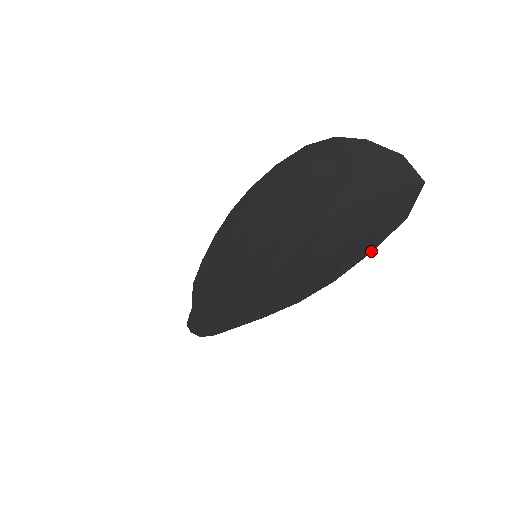
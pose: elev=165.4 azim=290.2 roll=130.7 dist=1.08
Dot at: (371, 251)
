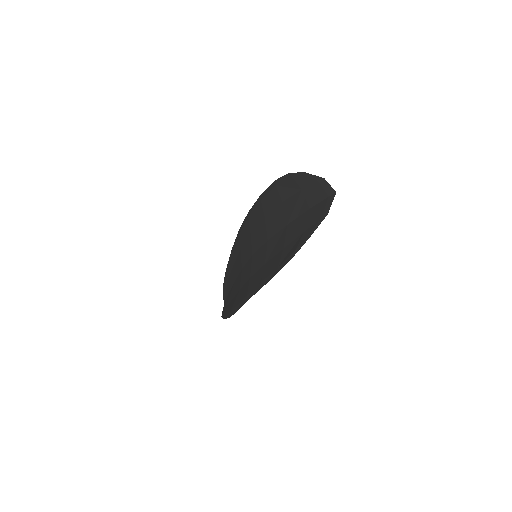
Dot at: (310, 236)
